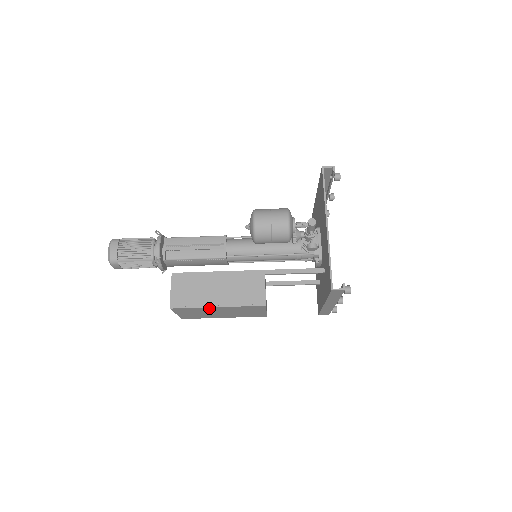
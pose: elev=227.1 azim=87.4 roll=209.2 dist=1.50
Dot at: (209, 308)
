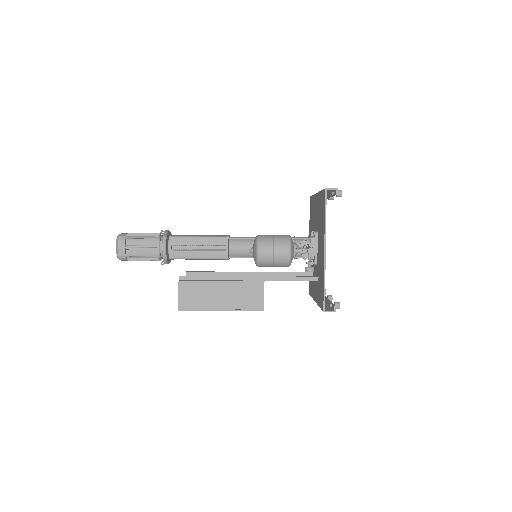
Dot at: (213, 309)
